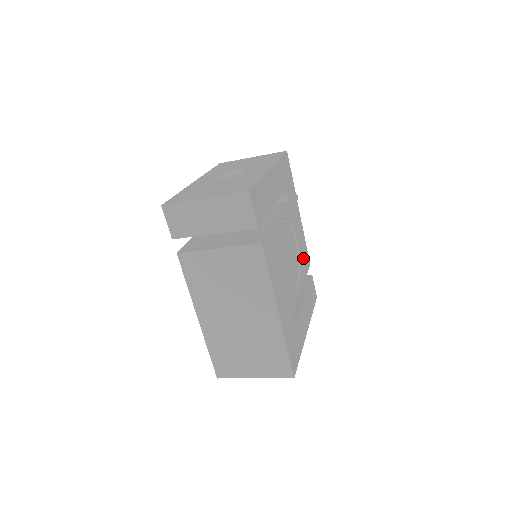
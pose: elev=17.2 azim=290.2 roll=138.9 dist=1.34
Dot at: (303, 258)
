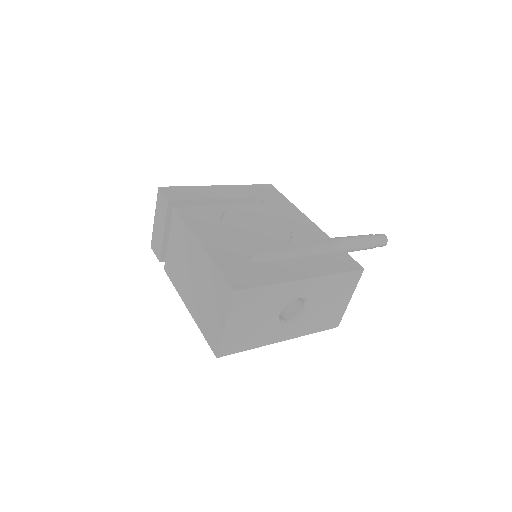
Dot at: (307, 235)
